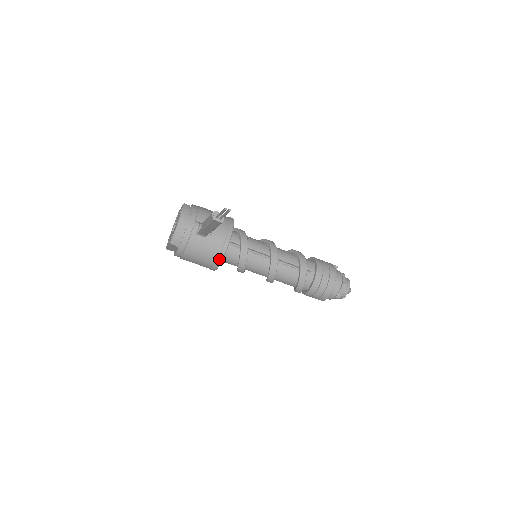
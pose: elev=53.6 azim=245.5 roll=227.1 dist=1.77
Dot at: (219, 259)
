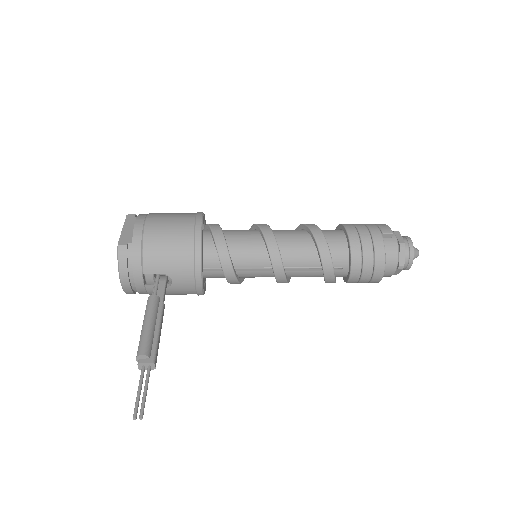
Dot at: occluded
